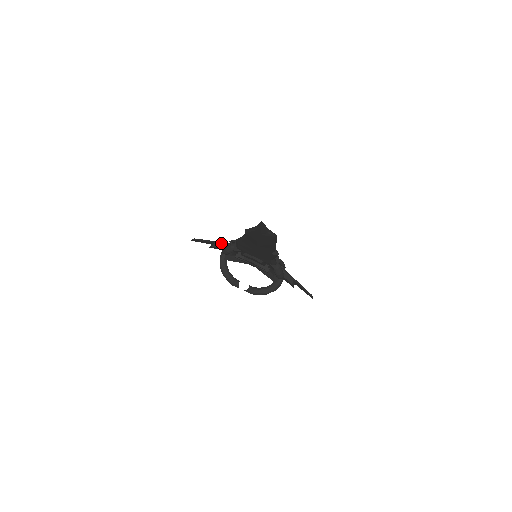
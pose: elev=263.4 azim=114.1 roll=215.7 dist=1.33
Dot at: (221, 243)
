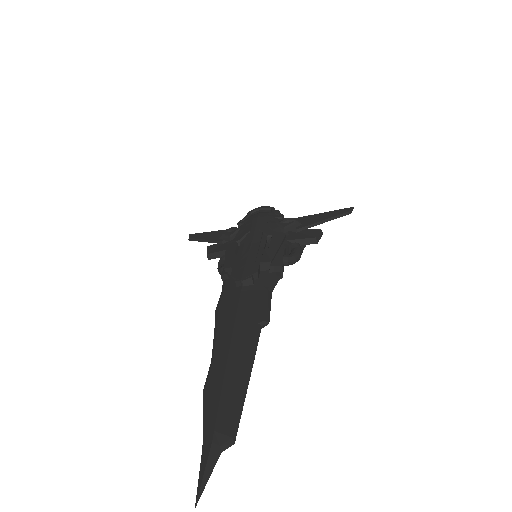
Dot at: (213, 253)
